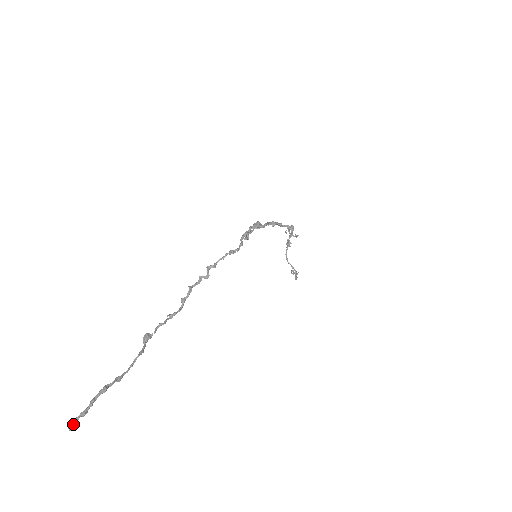
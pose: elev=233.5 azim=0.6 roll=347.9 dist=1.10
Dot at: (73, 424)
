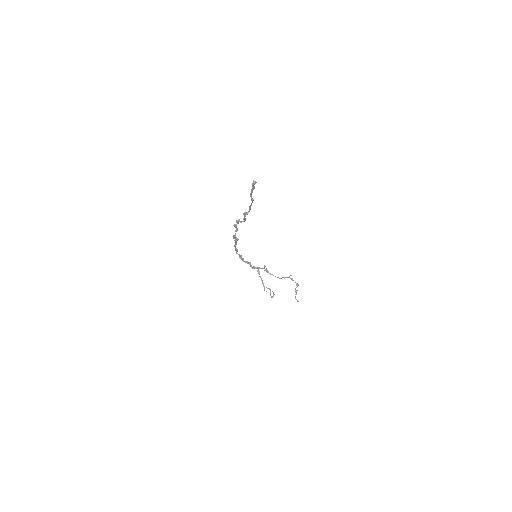
Dot at: (253, 182)
